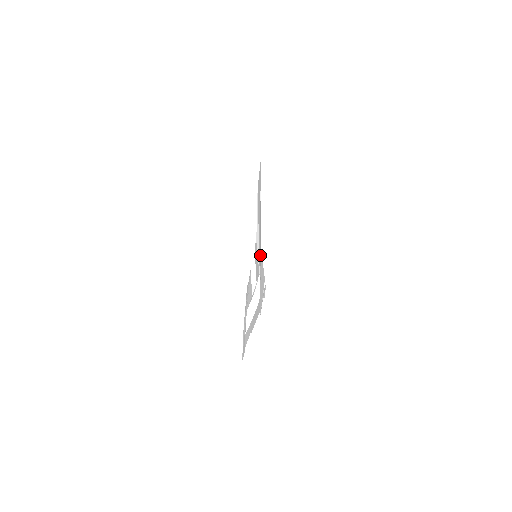
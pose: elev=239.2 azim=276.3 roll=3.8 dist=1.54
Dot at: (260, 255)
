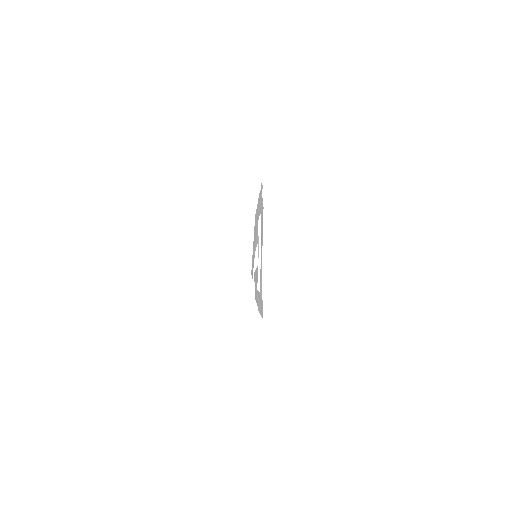
Dot at: (256, 223)
